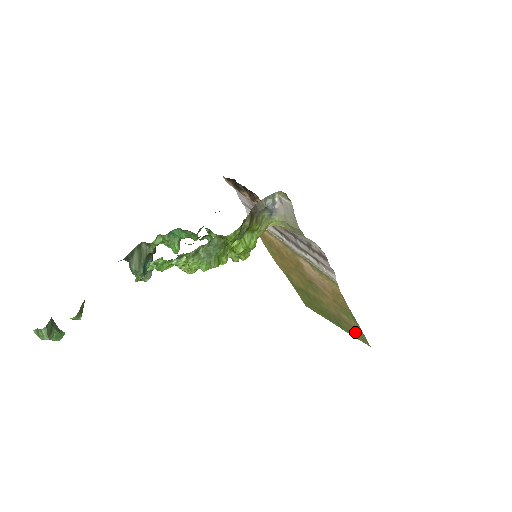
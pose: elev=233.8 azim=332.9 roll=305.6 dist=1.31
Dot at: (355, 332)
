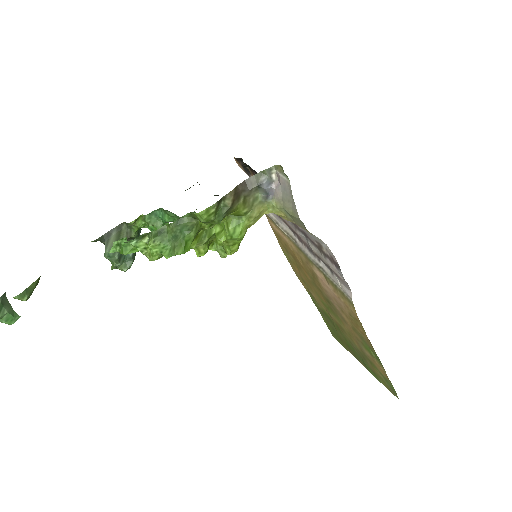
Dot at: (381, 376)
